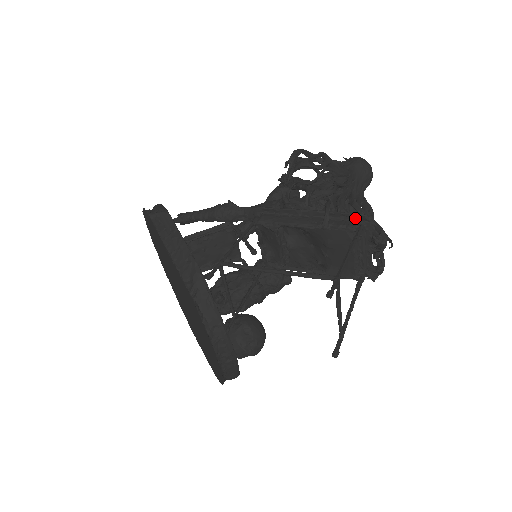
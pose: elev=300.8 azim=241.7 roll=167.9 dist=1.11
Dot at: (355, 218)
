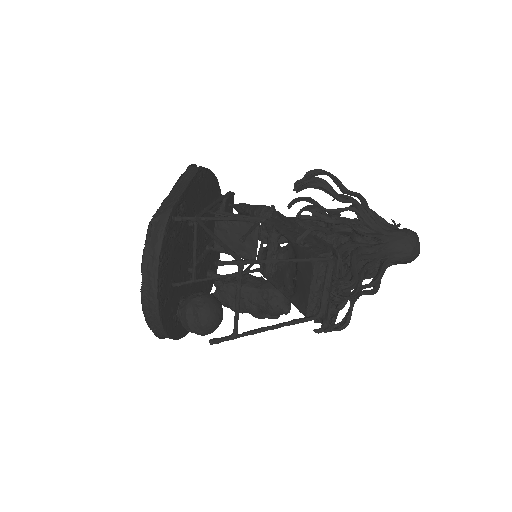
Dot at: (329, 250)
